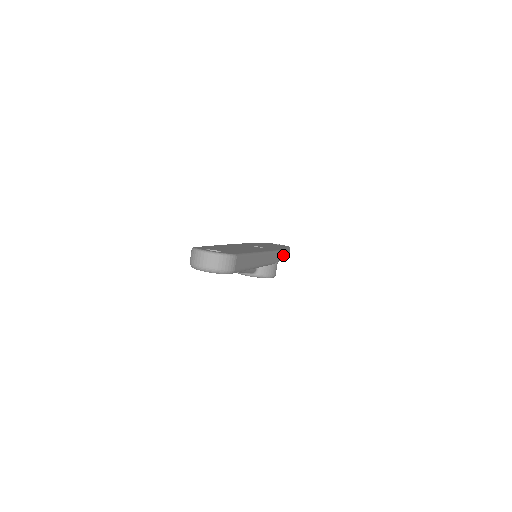
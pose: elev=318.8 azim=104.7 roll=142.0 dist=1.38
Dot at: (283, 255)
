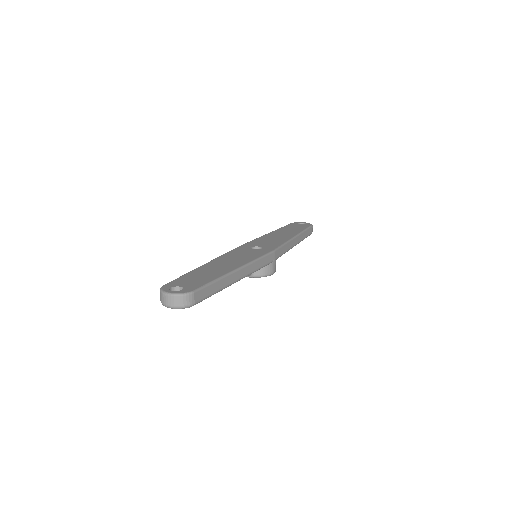
Dot at: (291, 245)
